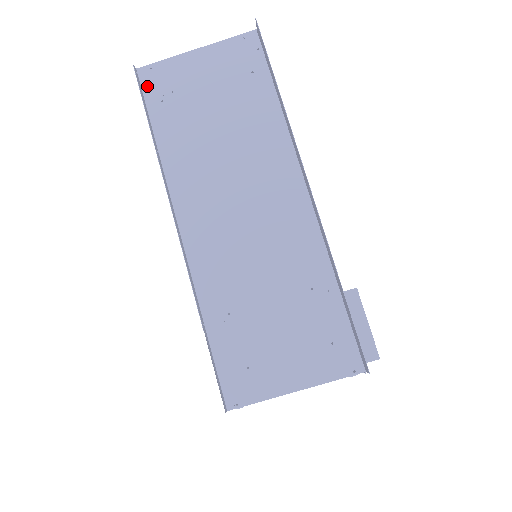
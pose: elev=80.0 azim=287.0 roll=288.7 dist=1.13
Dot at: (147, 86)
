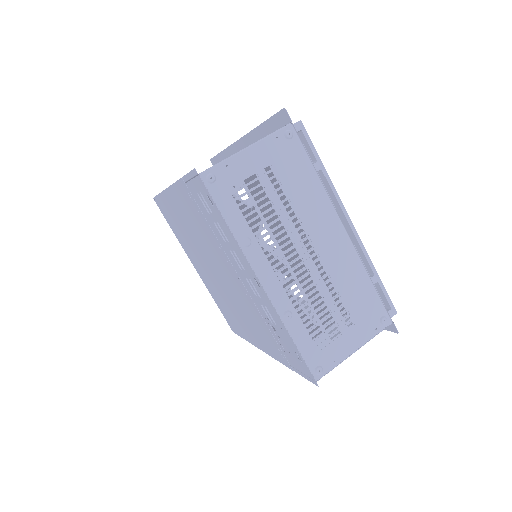
Dot at: occluded
